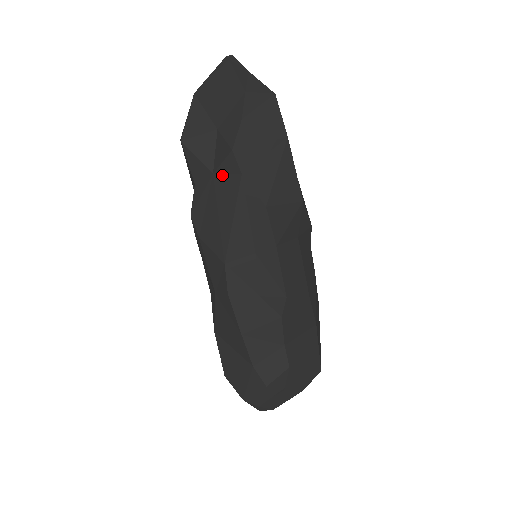
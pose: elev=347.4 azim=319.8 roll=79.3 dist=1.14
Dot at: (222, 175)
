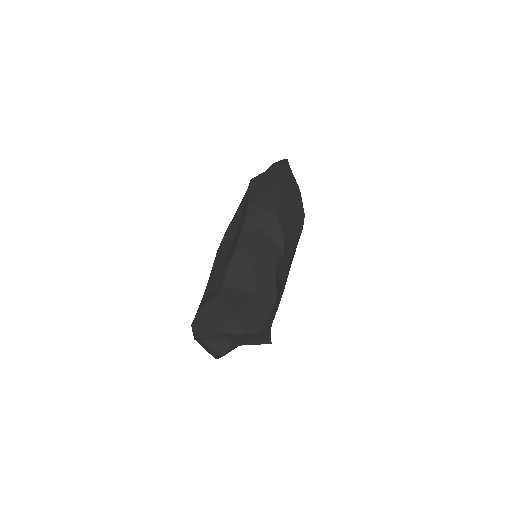
Dot at: occluded
